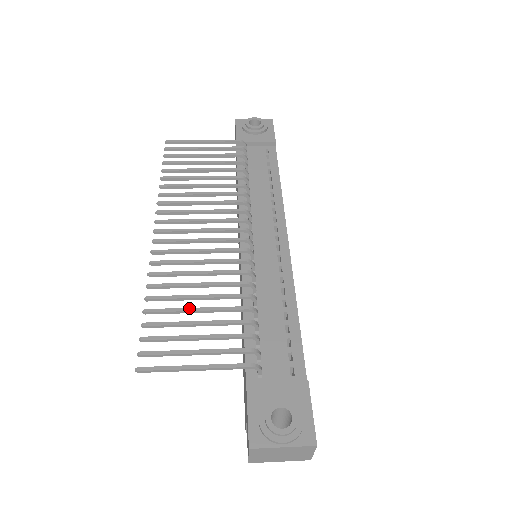
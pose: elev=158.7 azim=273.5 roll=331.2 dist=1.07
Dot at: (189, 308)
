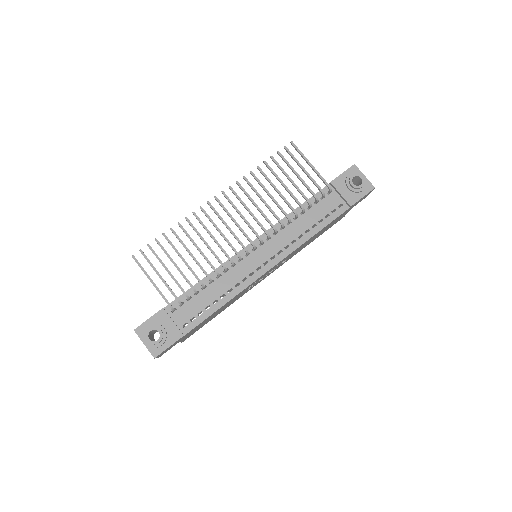
Dot at: (180, 254)
